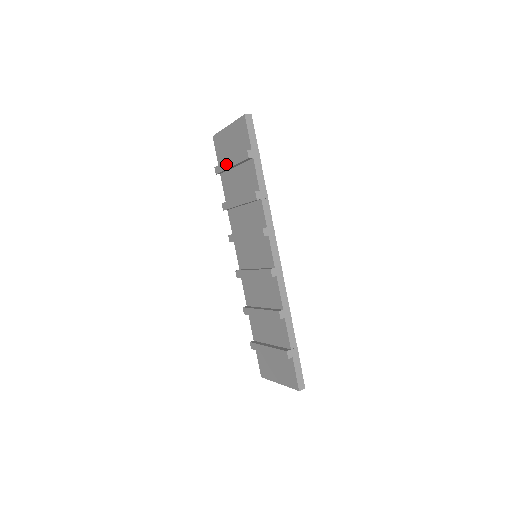
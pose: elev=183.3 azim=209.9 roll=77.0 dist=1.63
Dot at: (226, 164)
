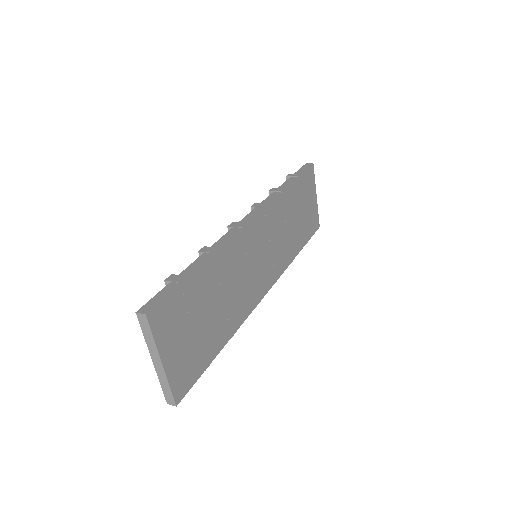
Dot at: occluded
